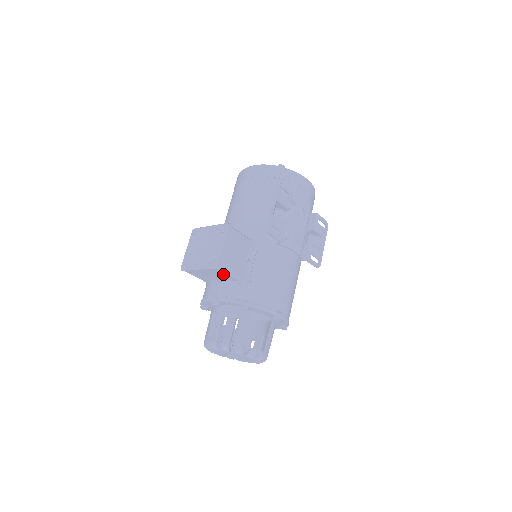
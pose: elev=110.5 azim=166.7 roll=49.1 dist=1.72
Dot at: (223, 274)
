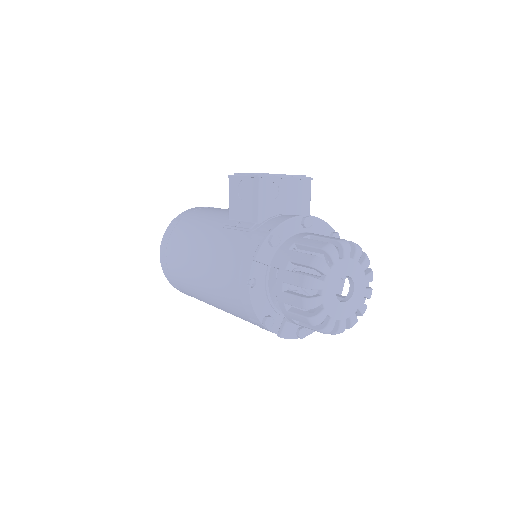
Dot at: (305, 198)
